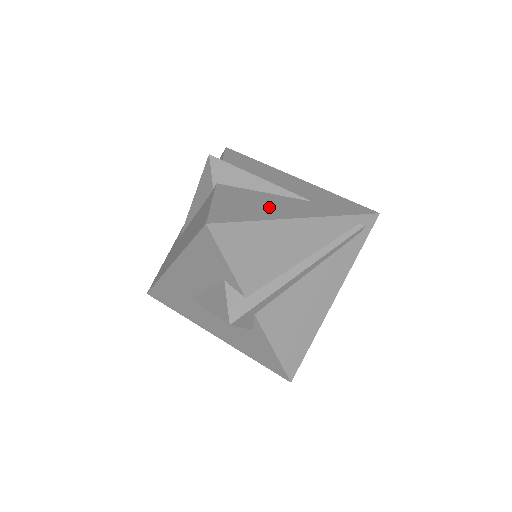
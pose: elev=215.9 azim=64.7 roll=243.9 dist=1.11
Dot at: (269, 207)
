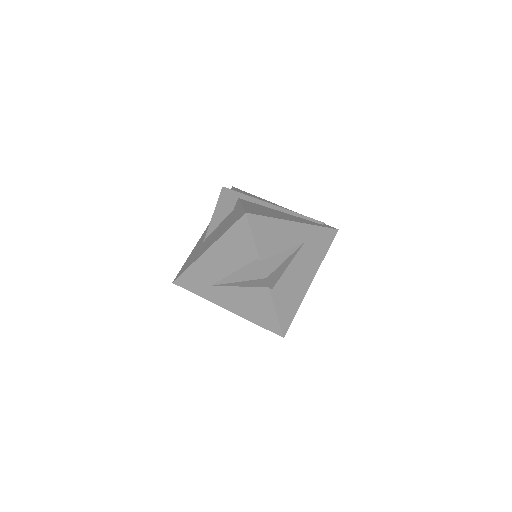
Dot at: occluded
